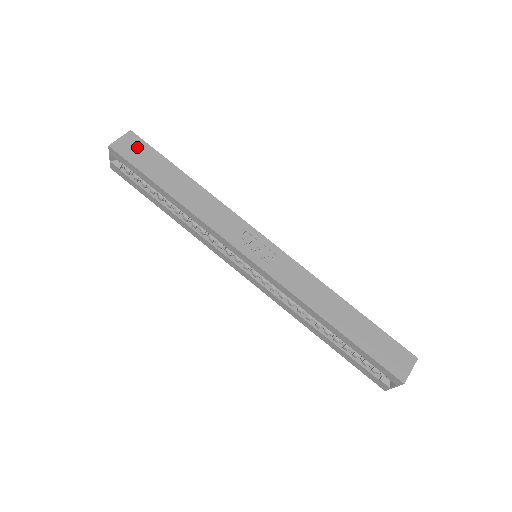
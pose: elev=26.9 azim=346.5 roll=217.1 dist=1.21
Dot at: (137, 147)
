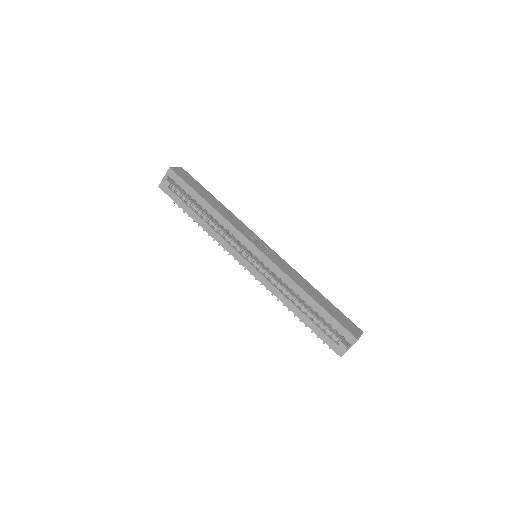
Dot at: (186, 175)
